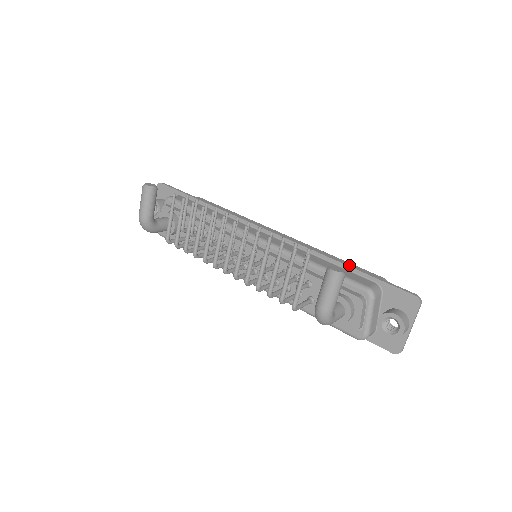
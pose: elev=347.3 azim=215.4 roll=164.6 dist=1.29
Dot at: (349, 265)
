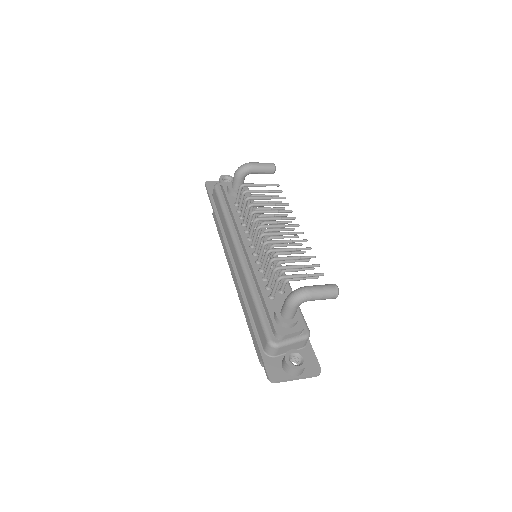
Dot at: occluded
